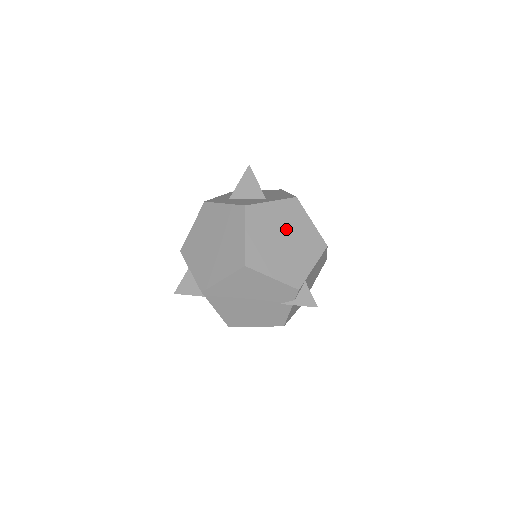
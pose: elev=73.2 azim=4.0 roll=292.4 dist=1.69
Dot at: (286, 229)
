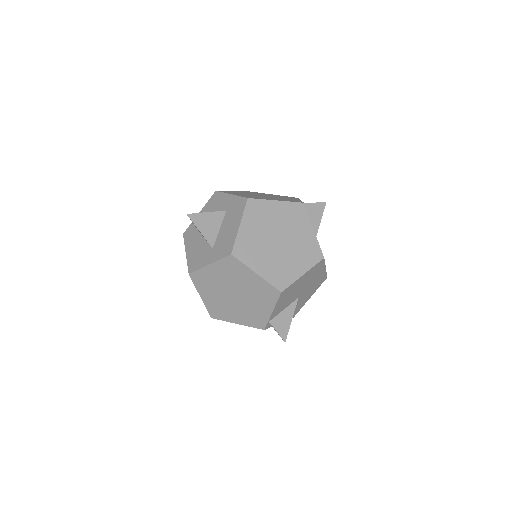
Dot at: (233, 285)
